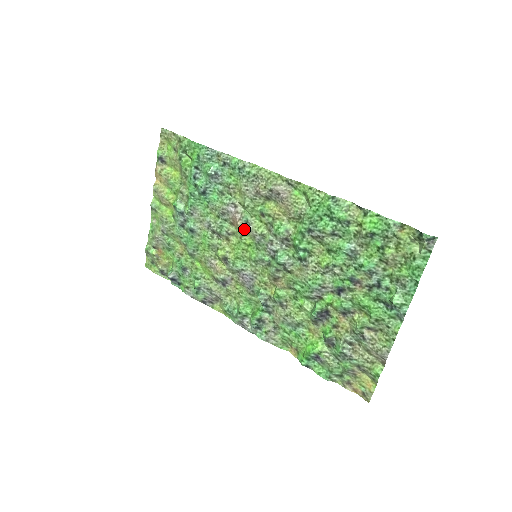
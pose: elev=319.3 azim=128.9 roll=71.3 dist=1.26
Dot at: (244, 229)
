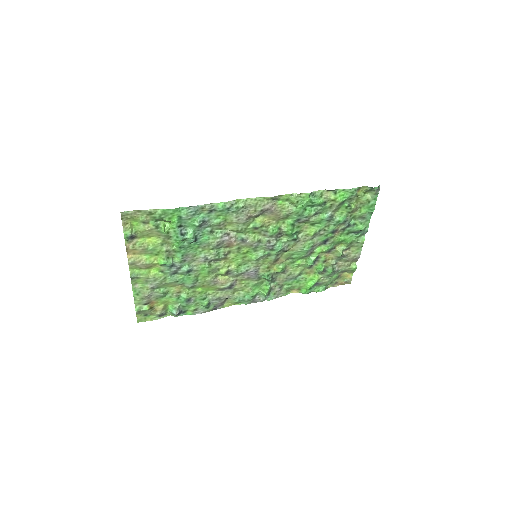
Dot at: (240, 245)
